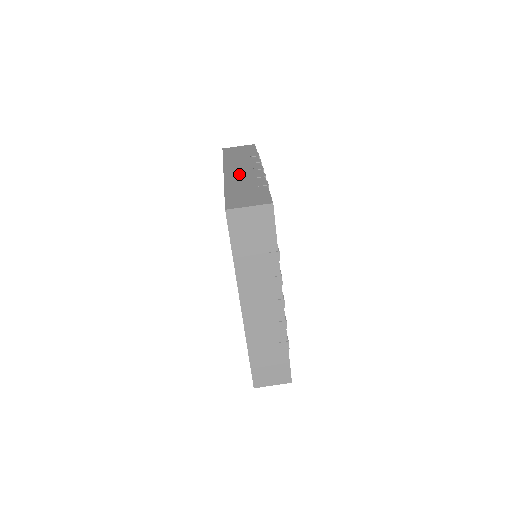
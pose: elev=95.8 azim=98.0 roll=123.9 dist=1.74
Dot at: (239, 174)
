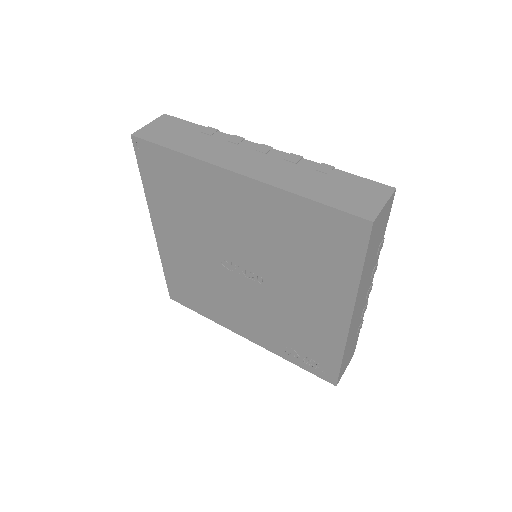
Dot at: (262, 166)
